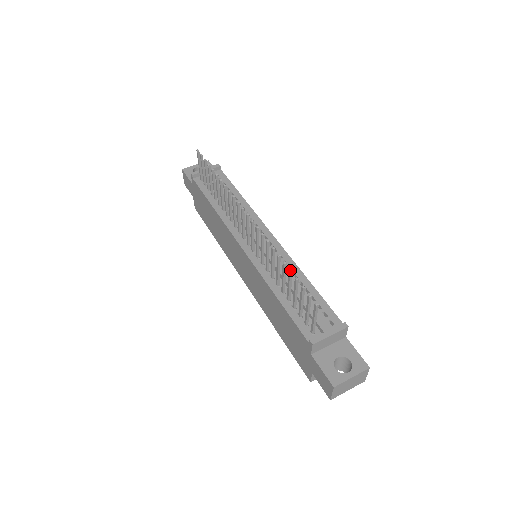
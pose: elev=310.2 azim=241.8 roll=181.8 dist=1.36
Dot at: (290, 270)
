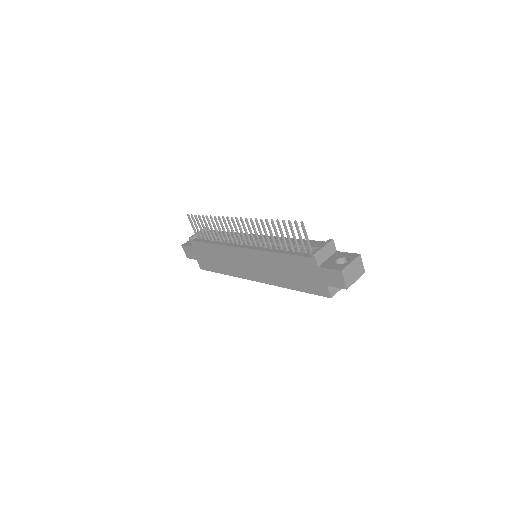
Dot at: (277, 220)
